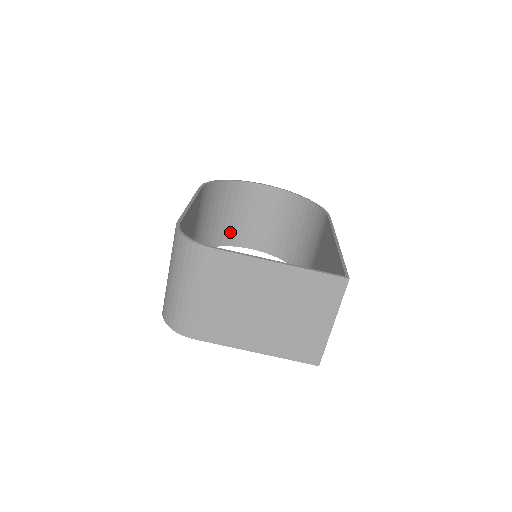
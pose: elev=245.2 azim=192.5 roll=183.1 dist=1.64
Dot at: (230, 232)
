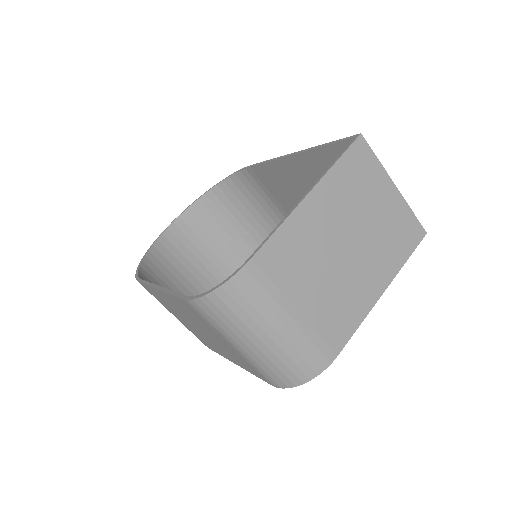
Dot at: (199, 292)
